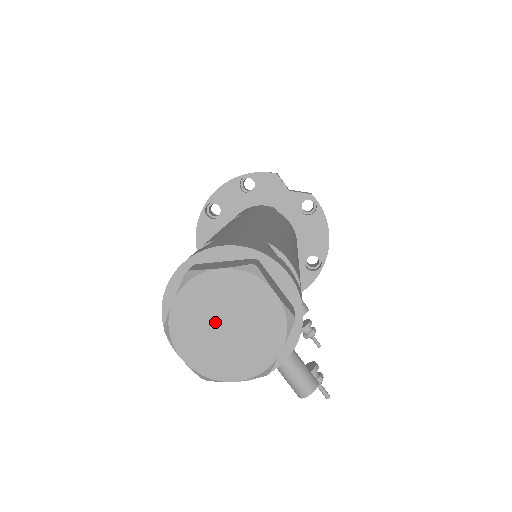
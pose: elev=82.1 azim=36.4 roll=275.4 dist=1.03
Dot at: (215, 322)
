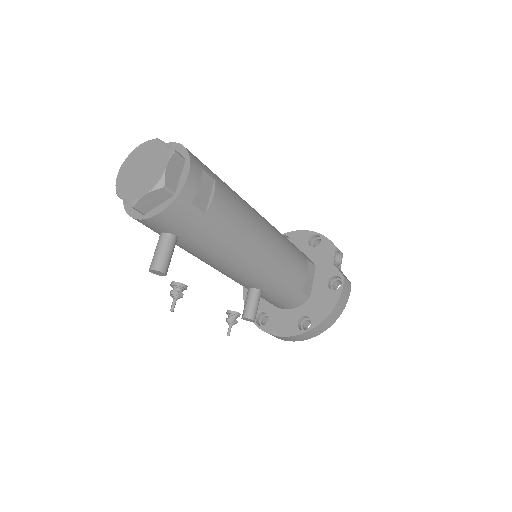
Dot at: (140, 164)
